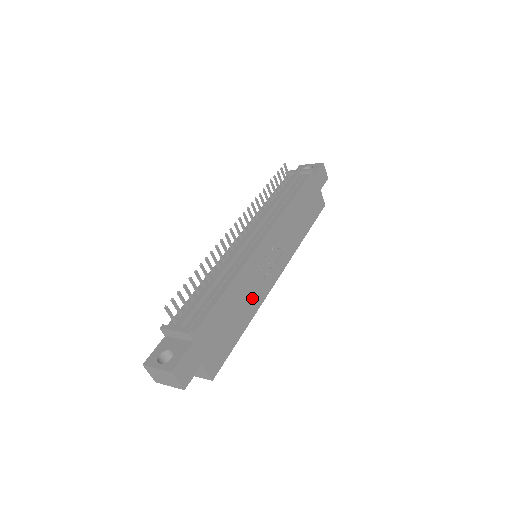
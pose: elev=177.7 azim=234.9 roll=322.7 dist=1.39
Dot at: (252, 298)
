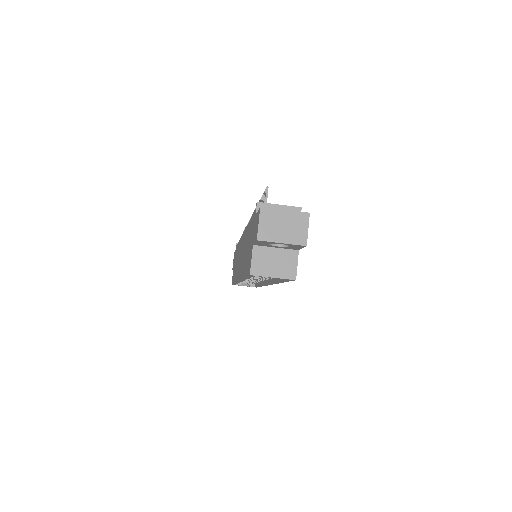
Dot at: occluded
